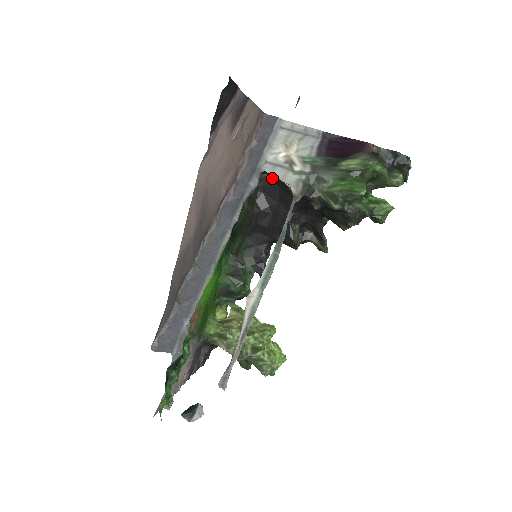
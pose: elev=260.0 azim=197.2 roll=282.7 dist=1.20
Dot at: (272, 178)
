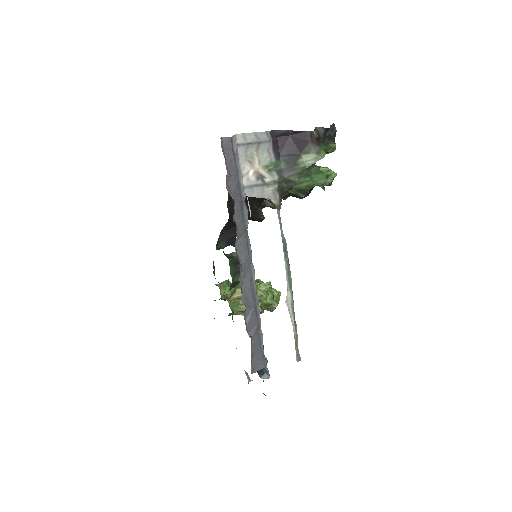
Dot at: occluded
